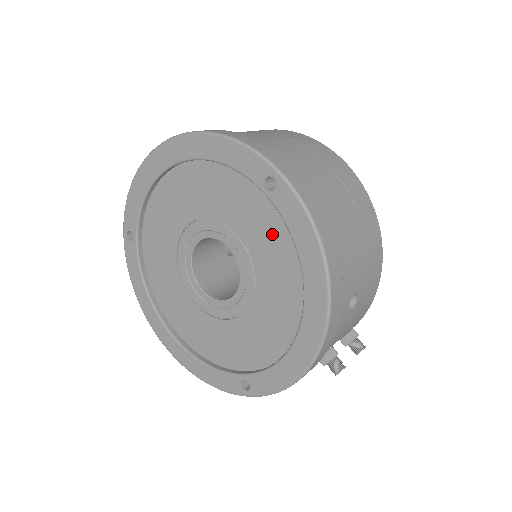
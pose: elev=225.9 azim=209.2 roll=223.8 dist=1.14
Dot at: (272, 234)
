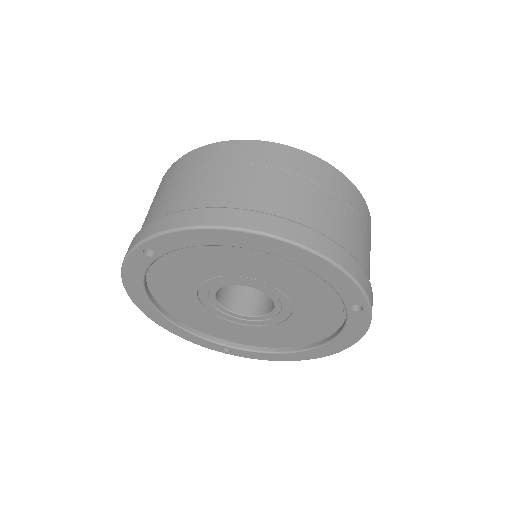
Dot at: (325, 315)
